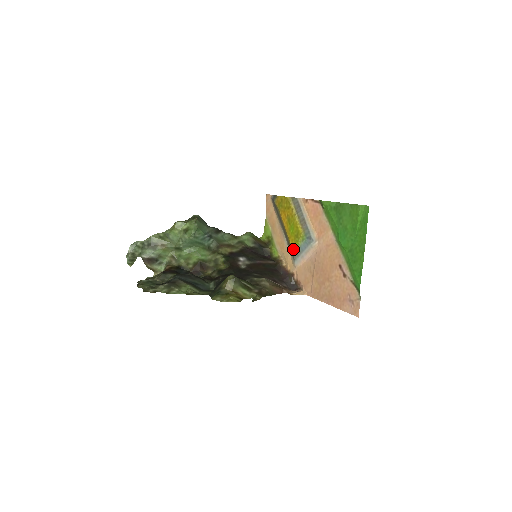
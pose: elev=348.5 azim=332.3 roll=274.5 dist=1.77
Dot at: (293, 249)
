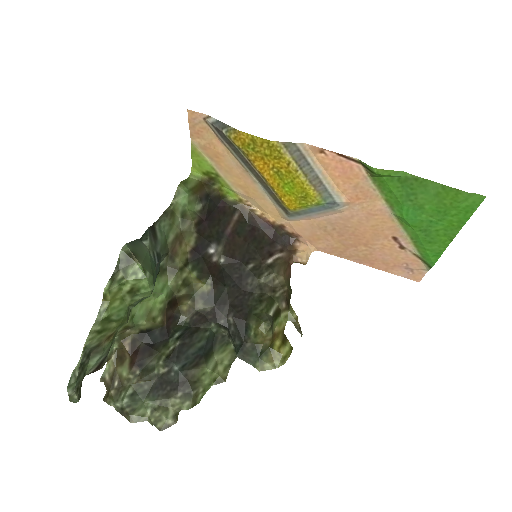
Dot at: (292, 210)
